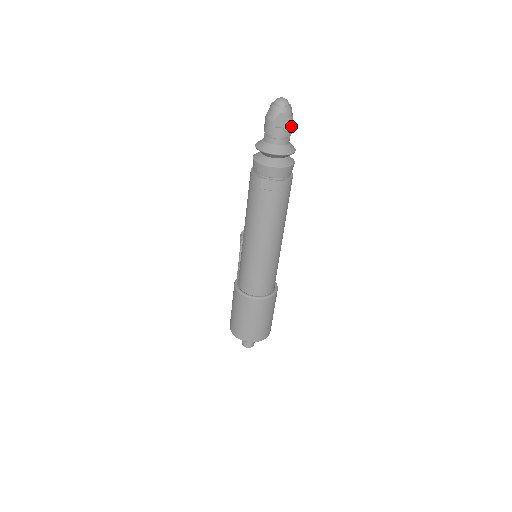
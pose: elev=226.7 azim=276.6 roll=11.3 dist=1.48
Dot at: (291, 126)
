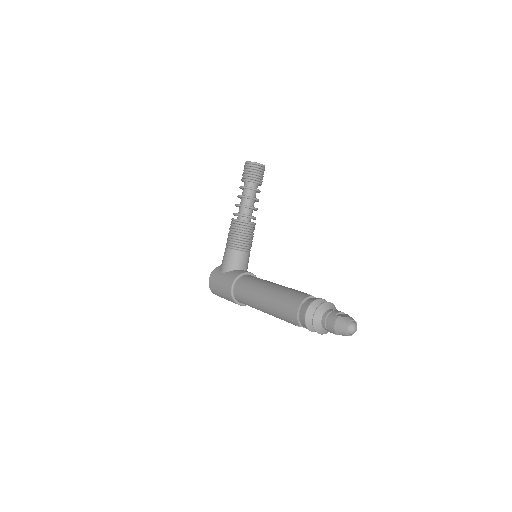
Dot at: occluded
